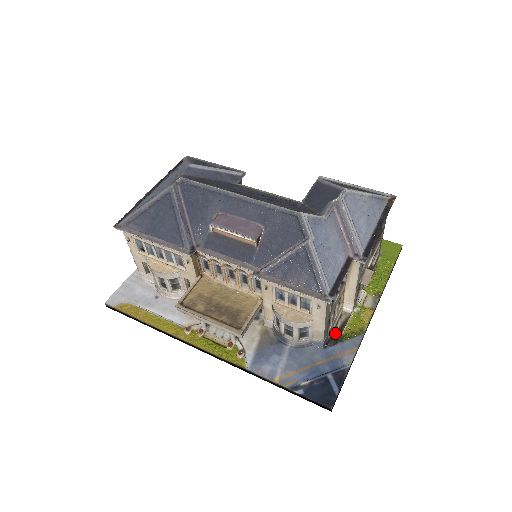
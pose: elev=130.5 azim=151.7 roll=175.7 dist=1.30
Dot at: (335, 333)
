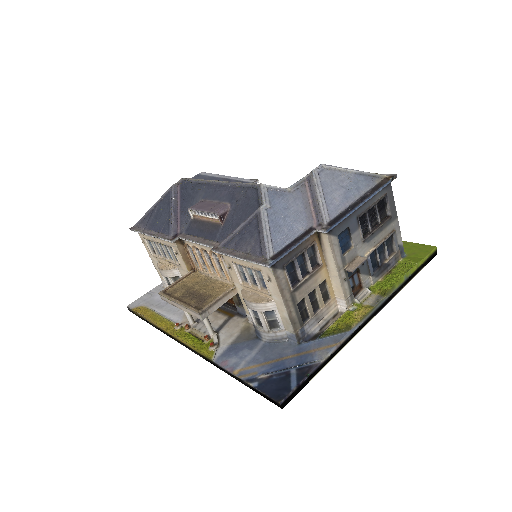
Dot at: (321, 332)
